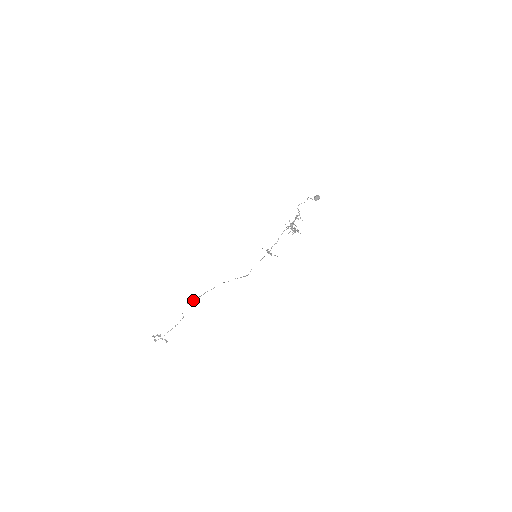
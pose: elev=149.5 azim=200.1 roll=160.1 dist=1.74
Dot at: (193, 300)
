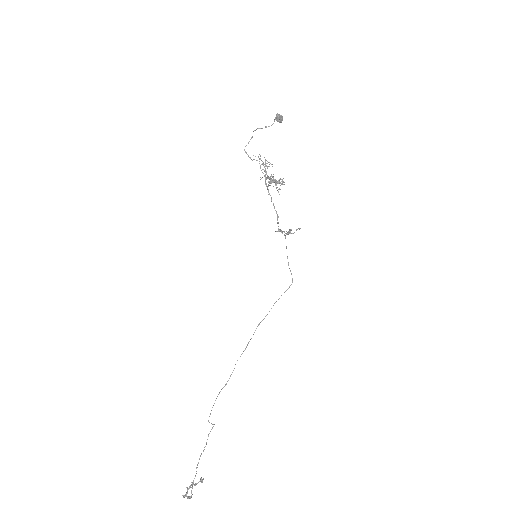
Dot at: (220, 391)
